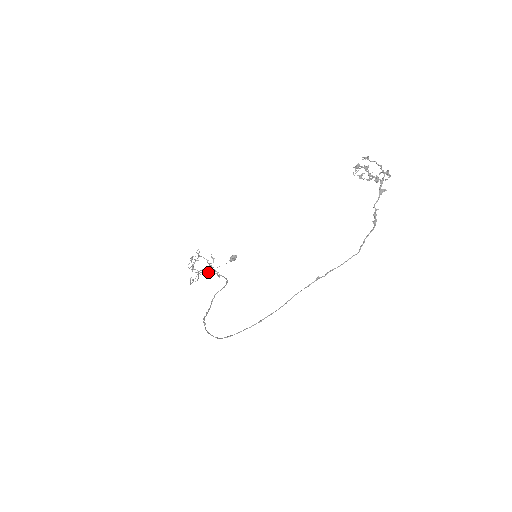
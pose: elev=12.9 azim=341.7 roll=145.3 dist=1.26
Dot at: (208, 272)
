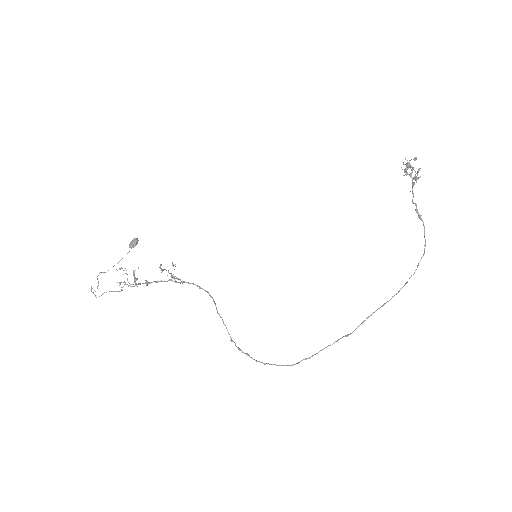
Dot at: (153, 281)
